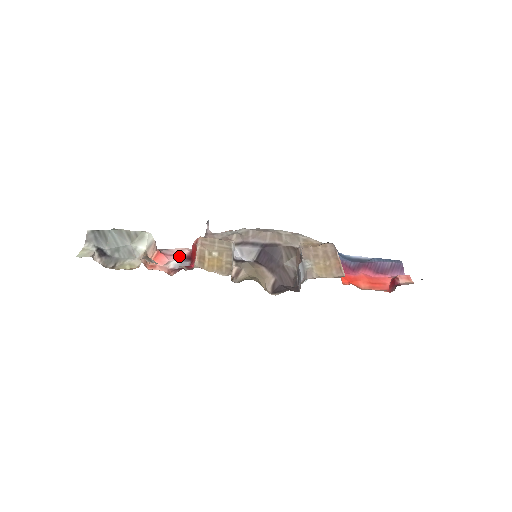
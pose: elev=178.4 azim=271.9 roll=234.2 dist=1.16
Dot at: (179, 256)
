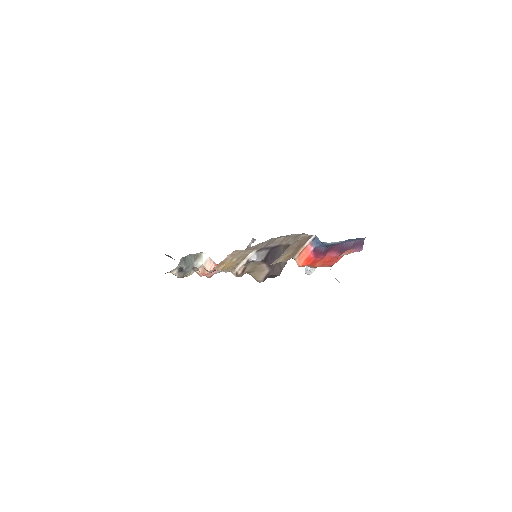
Dot at: occluded
